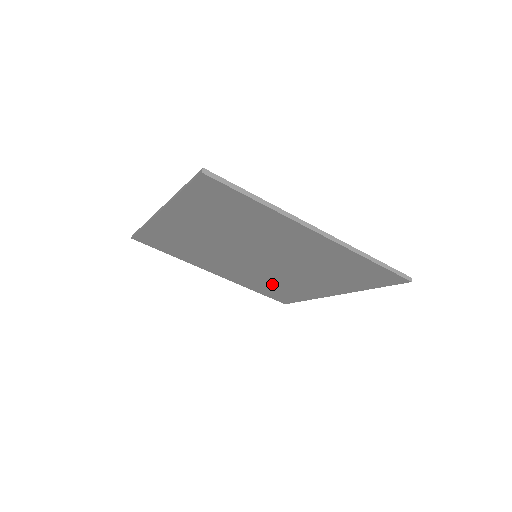
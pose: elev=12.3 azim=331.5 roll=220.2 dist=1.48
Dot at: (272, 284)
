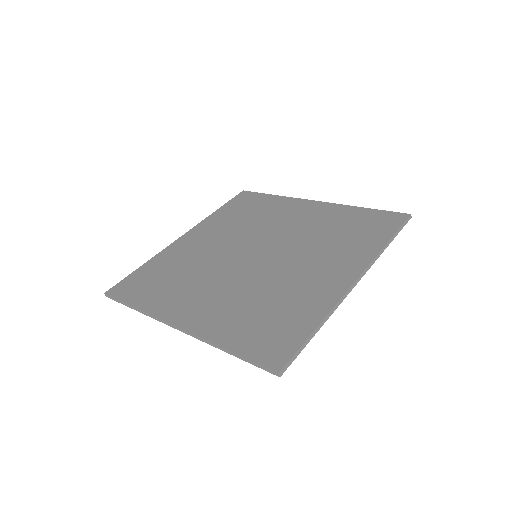
Dot at: occluded
